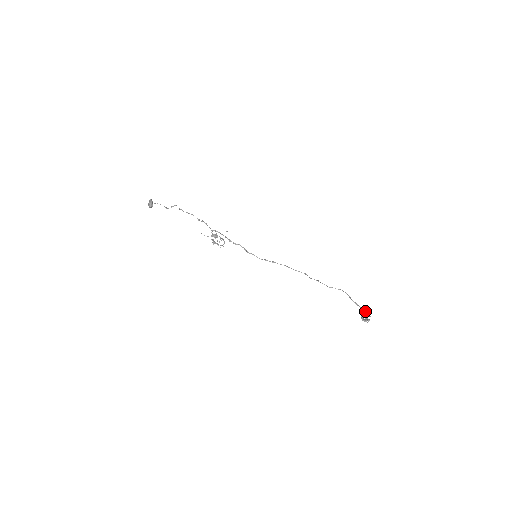
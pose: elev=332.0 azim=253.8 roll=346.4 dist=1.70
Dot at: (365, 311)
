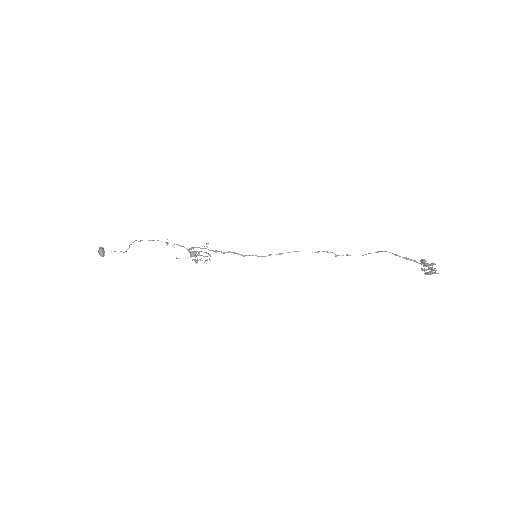
Dot at: (424, 261)
